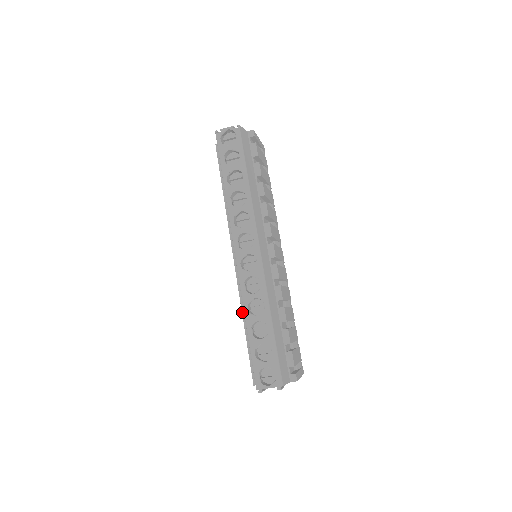
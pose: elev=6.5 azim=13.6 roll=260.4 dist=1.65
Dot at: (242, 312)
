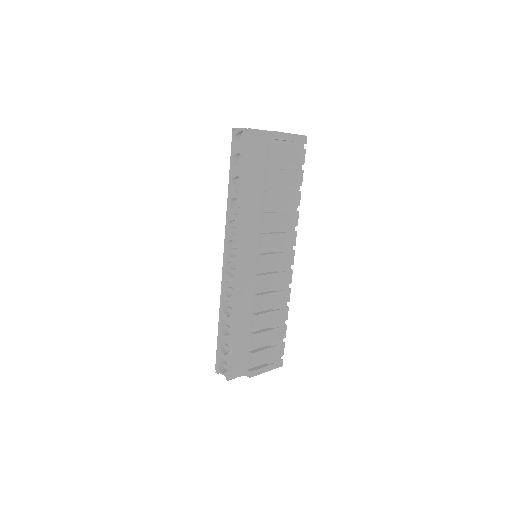
Dot at: occluded
